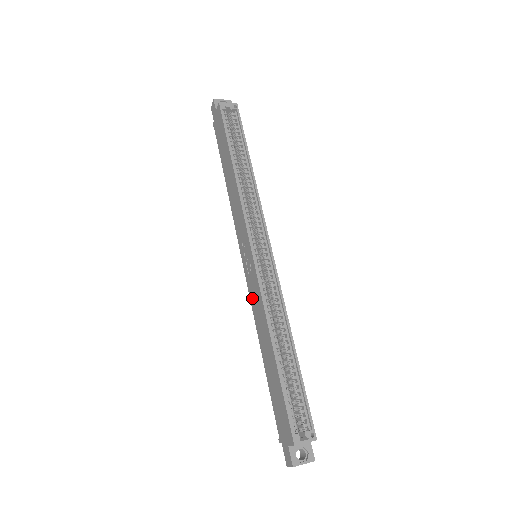
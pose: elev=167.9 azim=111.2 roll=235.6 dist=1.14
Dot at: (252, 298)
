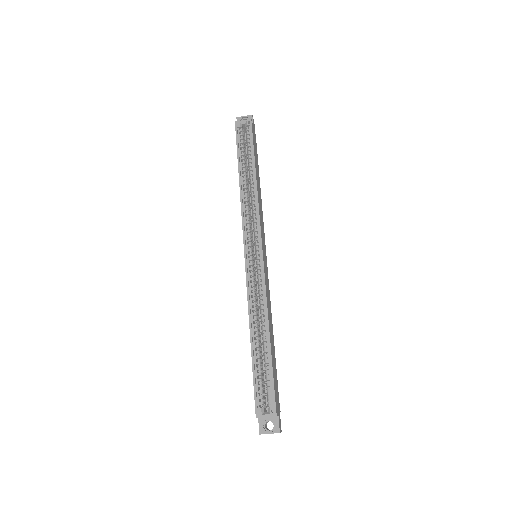
Dot at: occluded
